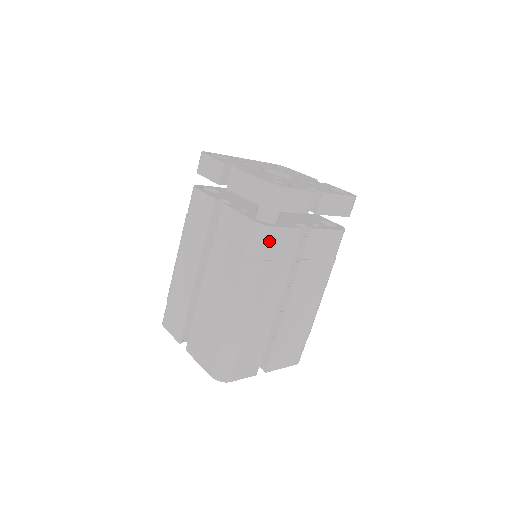
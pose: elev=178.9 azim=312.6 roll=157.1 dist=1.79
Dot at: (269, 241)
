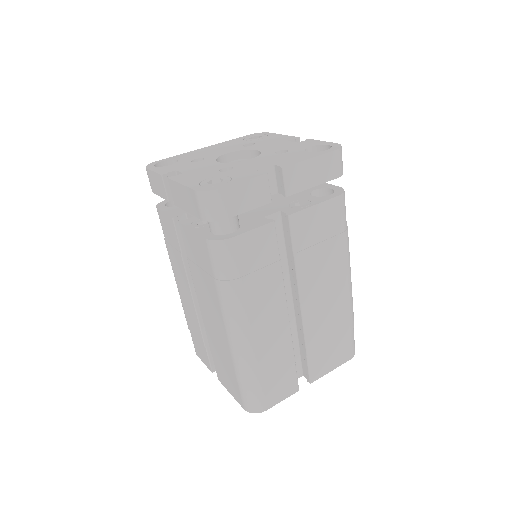
Dot at: (232, 256)
